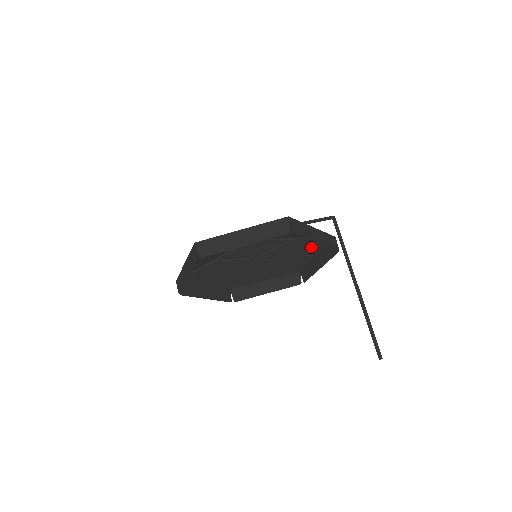
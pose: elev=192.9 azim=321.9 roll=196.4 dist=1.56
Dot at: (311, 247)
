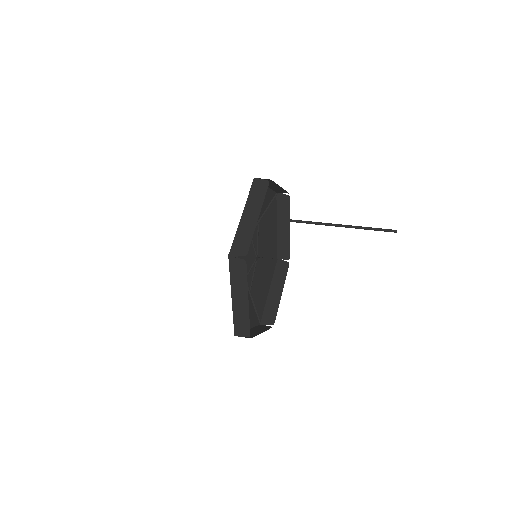
Dot at: (266, 275)
